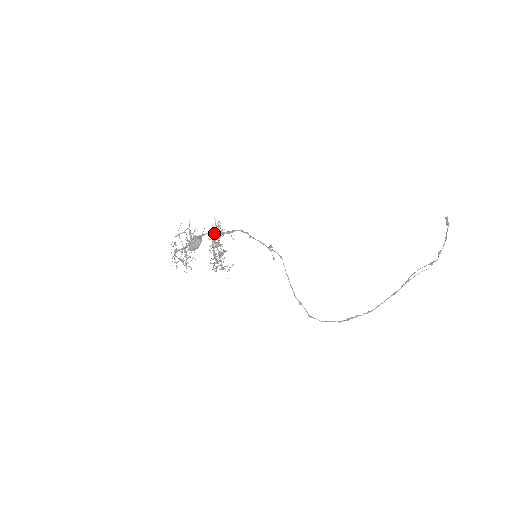
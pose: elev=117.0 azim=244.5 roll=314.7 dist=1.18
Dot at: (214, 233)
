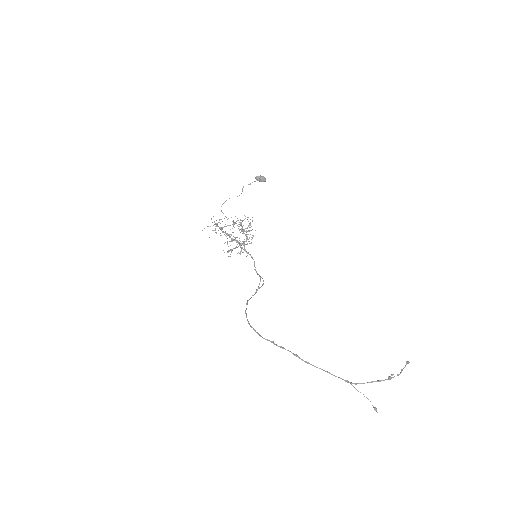
Dot at: occluded
